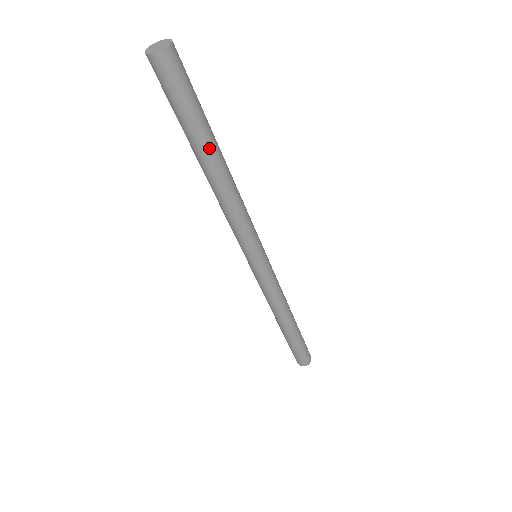
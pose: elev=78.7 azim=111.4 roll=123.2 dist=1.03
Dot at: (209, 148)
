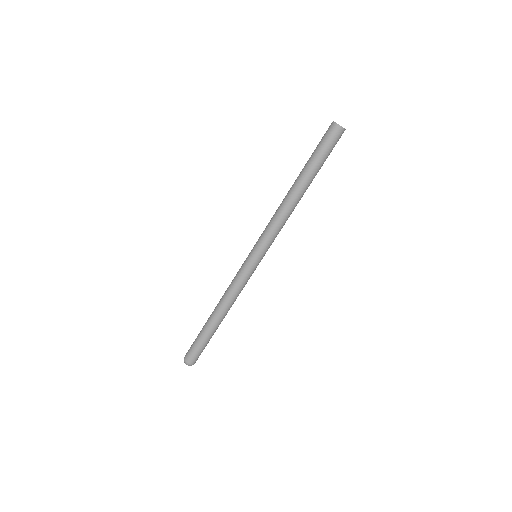
Dot at: (310, 180)
